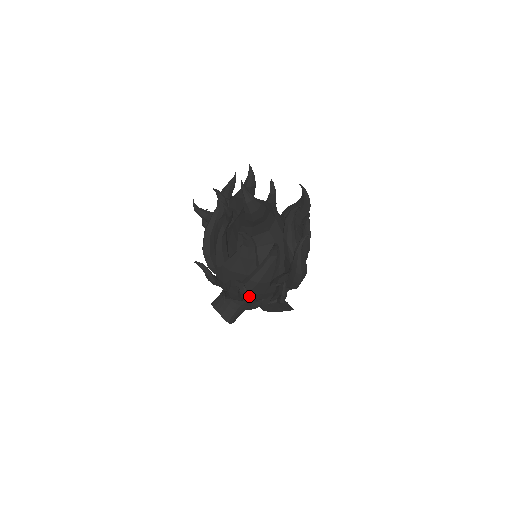
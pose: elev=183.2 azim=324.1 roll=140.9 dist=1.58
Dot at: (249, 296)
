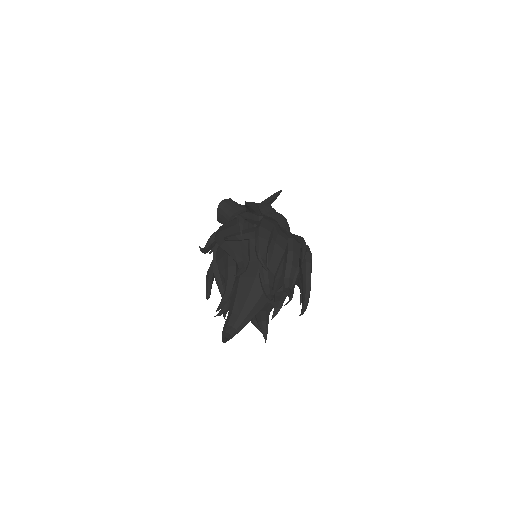
Dot at: occluded
